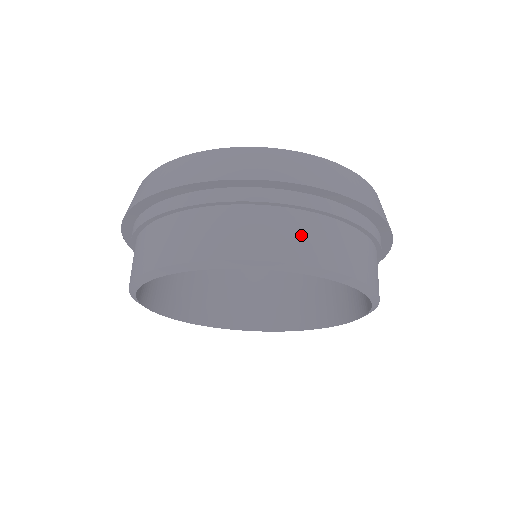
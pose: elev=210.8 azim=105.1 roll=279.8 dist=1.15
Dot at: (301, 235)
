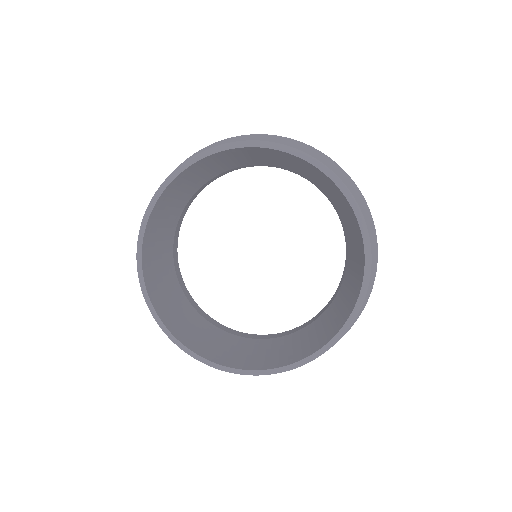
Dot at: occluded
